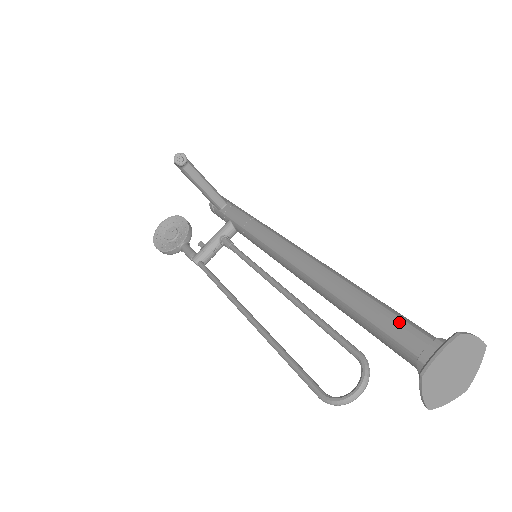
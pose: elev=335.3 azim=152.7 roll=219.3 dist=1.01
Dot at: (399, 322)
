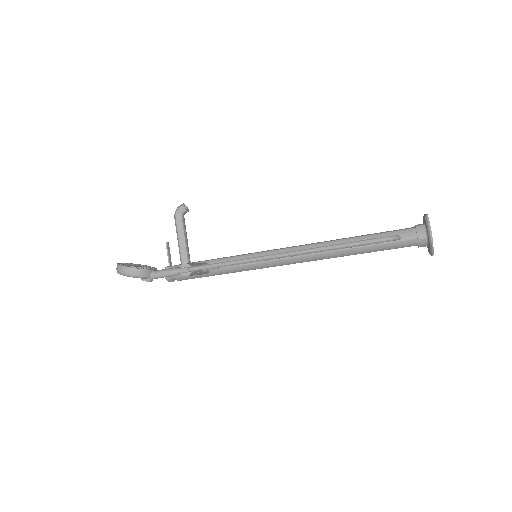
Dot at: occluded
